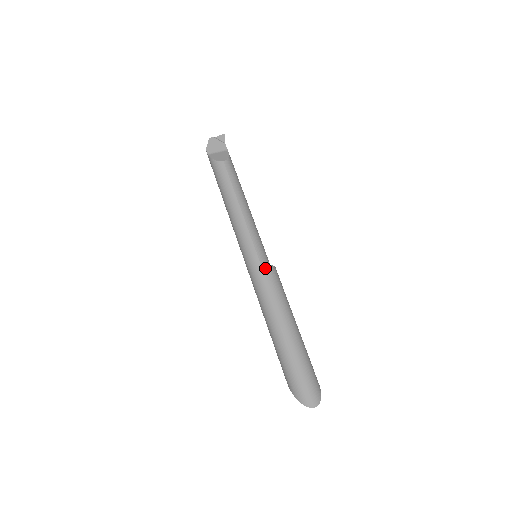
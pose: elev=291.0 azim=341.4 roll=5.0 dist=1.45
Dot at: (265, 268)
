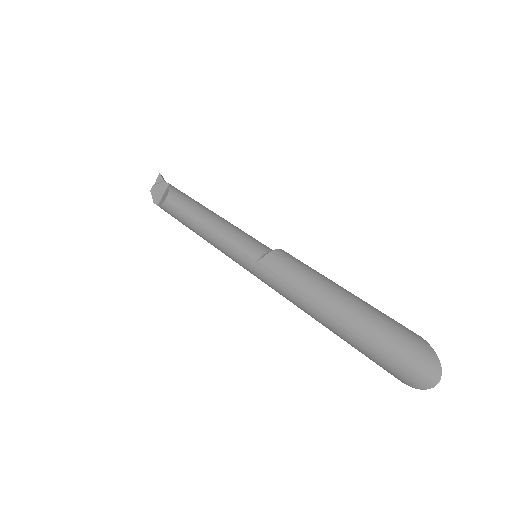
Dot at: (264, 262)
